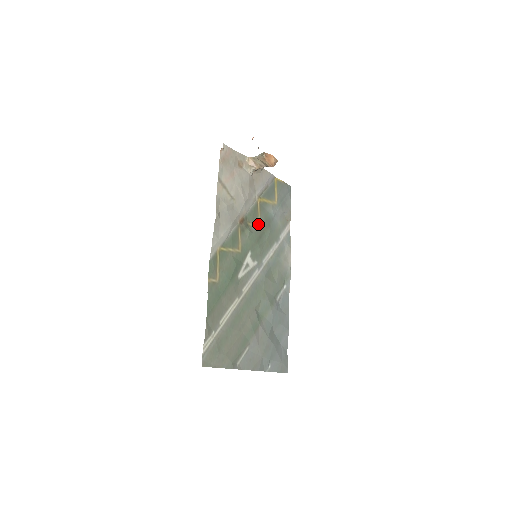
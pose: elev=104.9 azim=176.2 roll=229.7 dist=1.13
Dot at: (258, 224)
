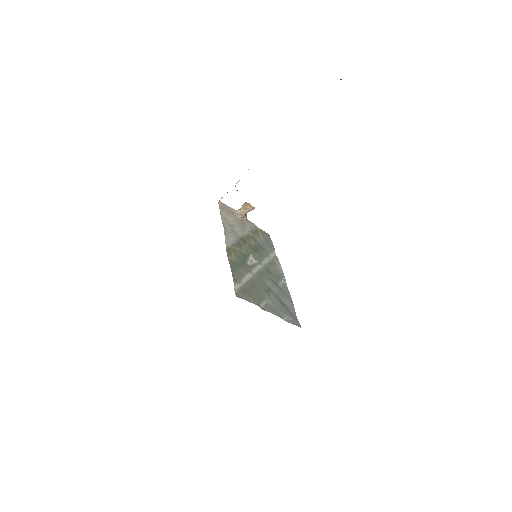
Dot at: (253, 244)
